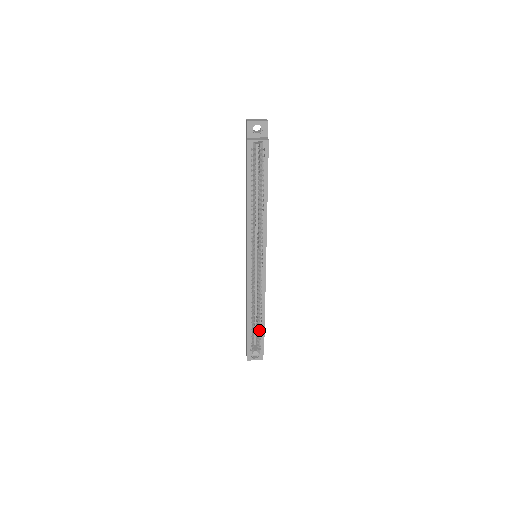
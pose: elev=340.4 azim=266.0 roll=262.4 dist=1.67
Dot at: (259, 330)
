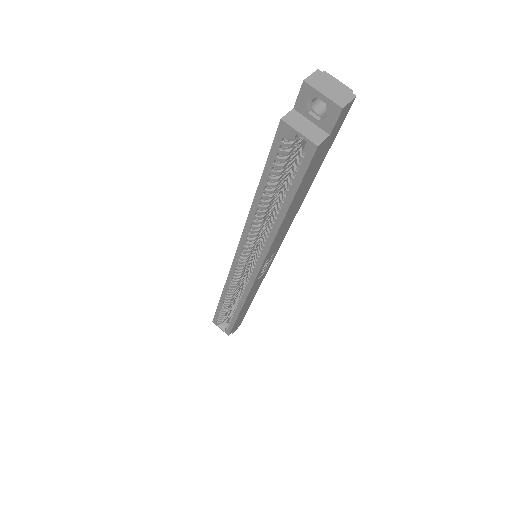
Dot at: (230, 317)
